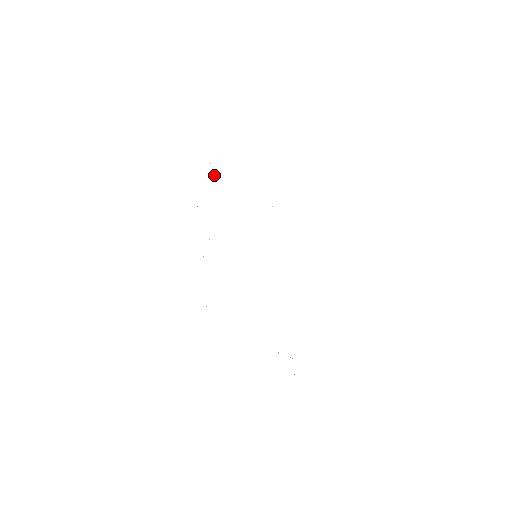
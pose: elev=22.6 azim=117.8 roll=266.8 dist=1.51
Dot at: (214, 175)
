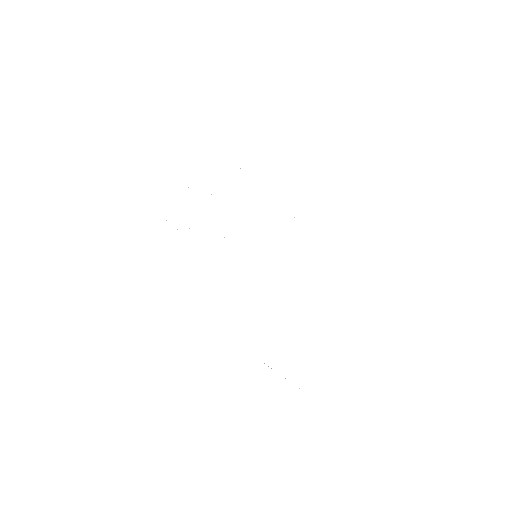
Dot at: occluded
